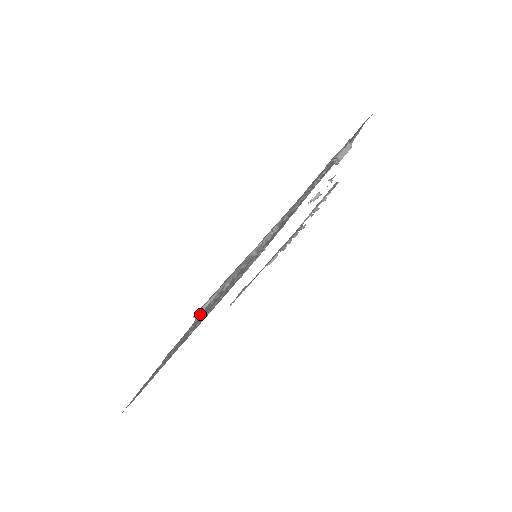
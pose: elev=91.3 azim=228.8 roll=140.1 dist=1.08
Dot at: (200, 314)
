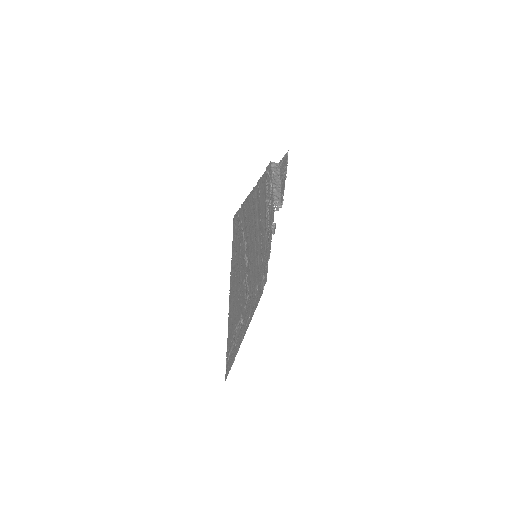
Dot at: occluded
